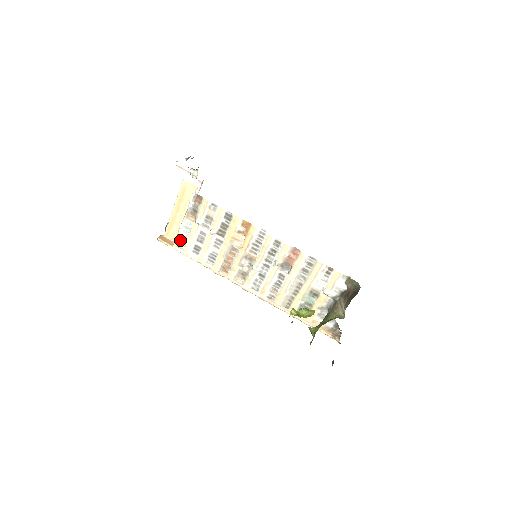
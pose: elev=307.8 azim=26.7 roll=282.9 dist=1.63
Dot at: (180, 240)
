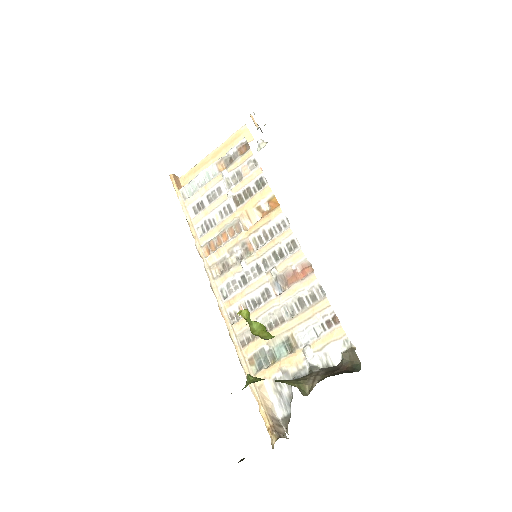
Dot at: (191, 187)
